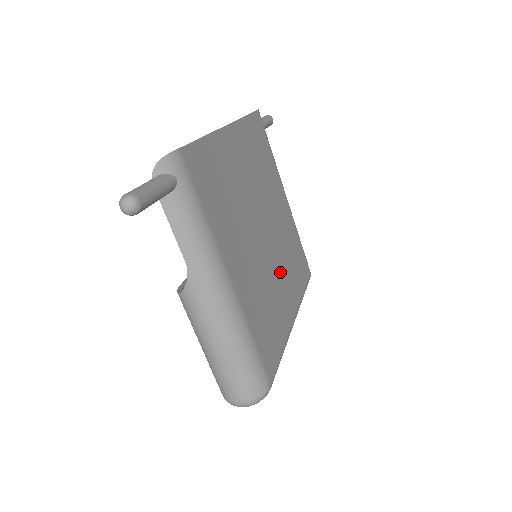
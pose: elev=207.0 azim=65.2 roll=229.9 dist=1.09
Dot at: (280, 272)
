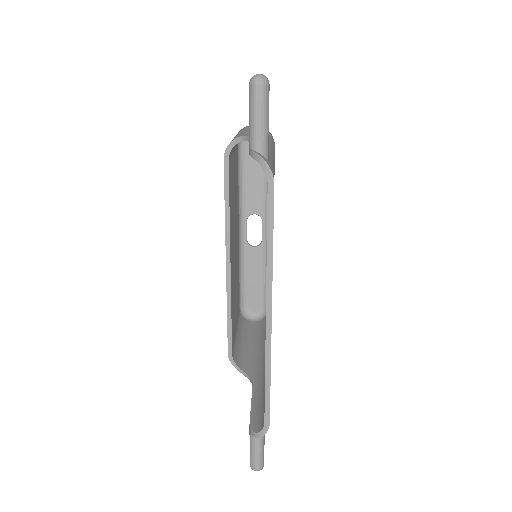
Dot at: occluded
